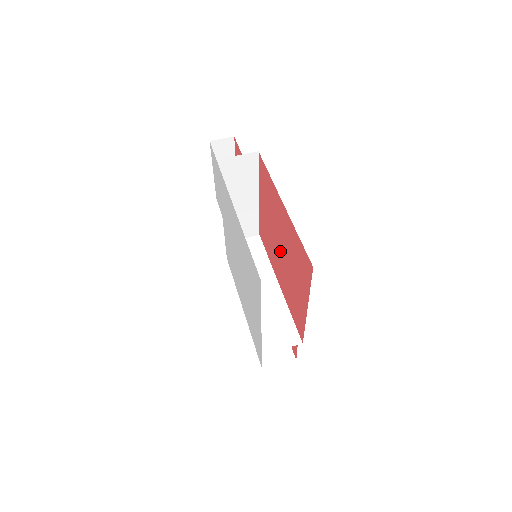
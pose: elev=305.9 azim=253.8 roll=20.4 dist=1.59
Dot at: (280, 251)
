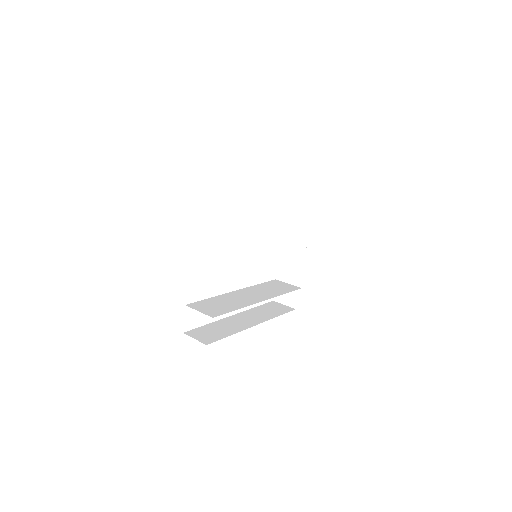
Dot at: occluded
